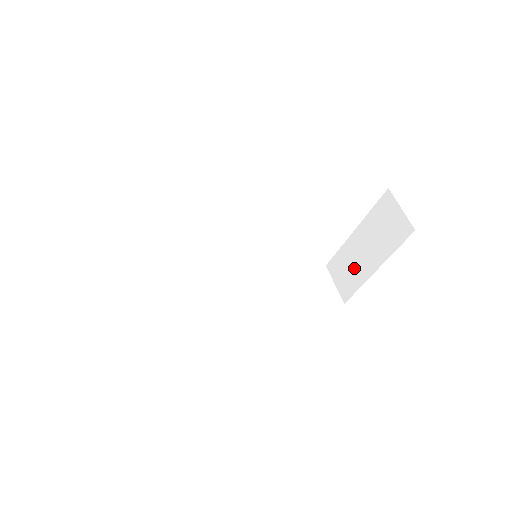
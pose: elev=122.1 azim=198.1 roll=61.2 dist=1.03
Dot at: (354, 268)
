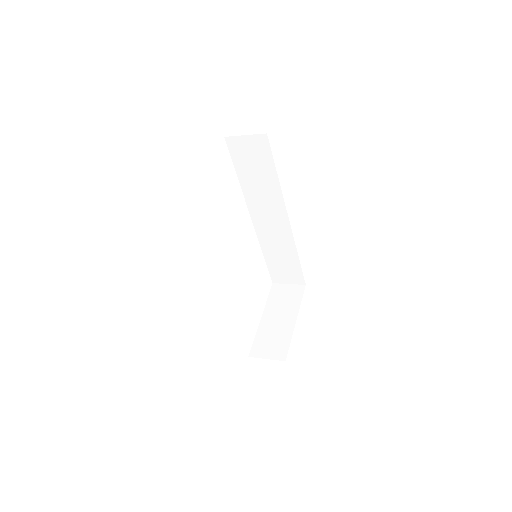
Dot at: (277, 334)
